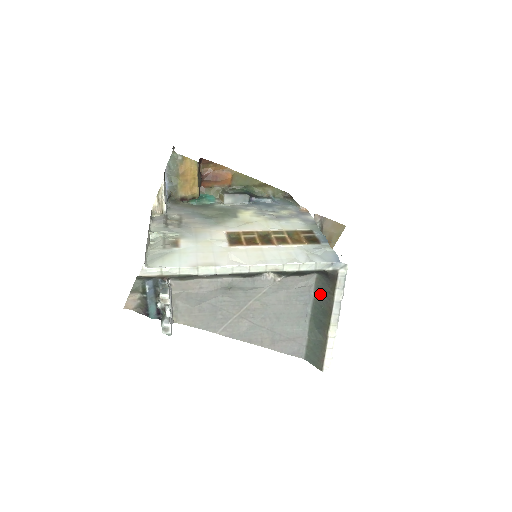
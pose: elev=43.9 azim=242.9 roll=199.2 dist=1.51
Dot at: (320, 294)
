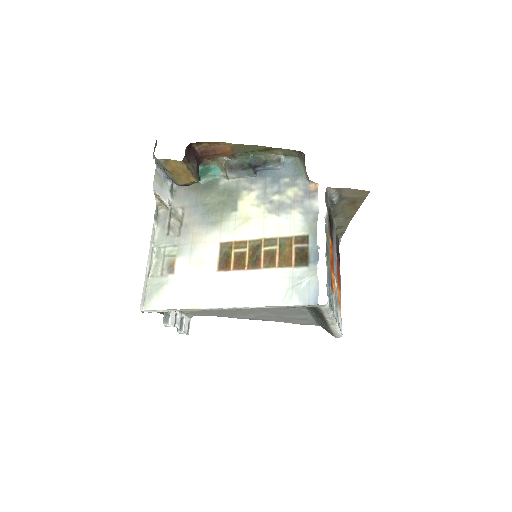
Dot at: (312, 308)
